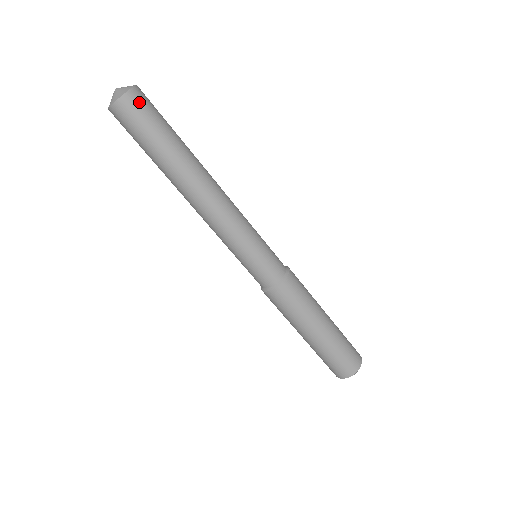
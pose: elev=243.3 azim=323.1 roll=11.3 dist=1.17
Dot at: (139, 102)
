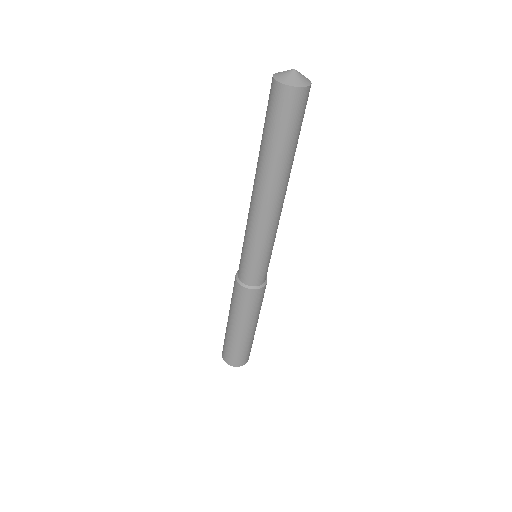
Dot at: (294, 102)
